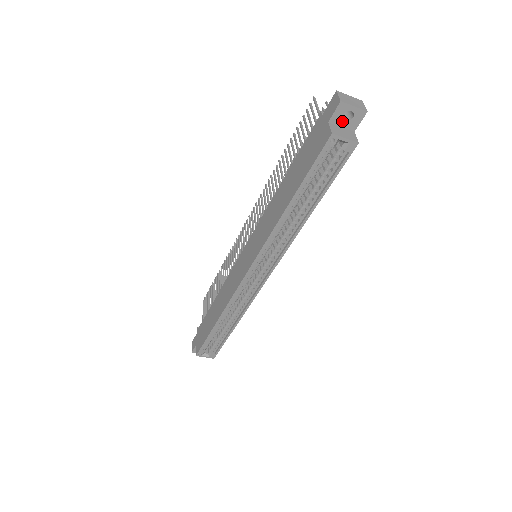
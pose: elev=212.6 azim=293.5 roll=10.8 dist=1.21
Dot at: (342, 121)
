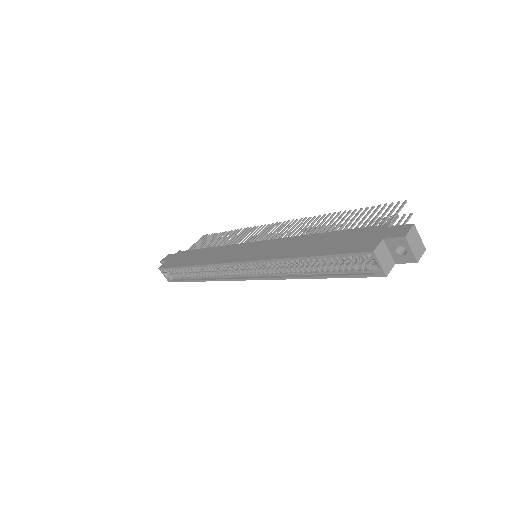
Dot at: (393, 249)
